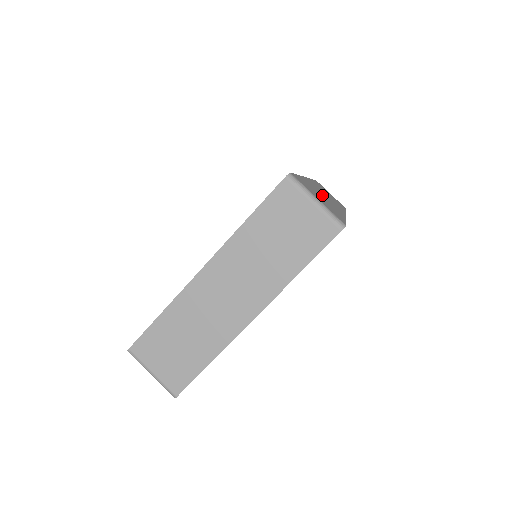
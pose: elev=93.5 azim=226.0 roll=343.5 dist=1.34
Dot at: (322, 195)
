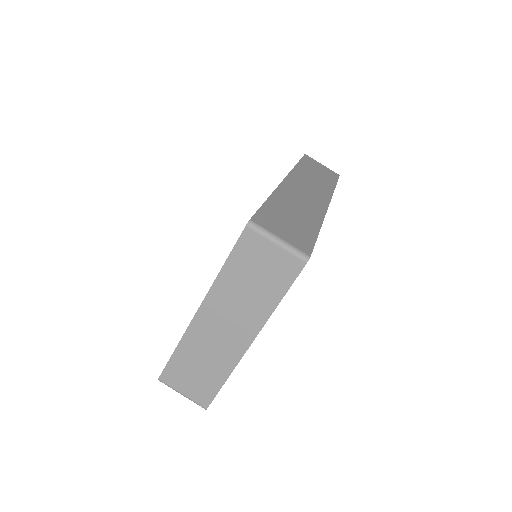
Dot at: (296, 205)
